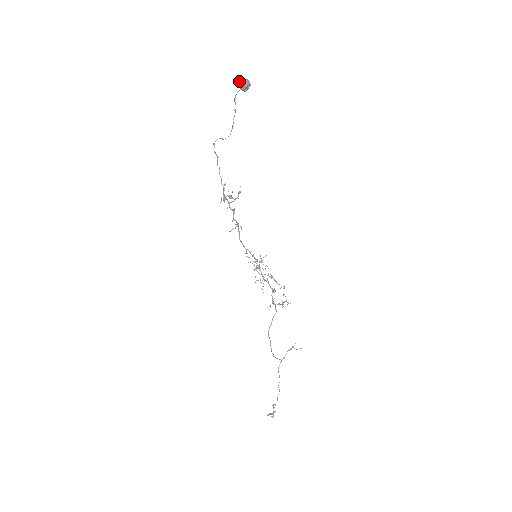
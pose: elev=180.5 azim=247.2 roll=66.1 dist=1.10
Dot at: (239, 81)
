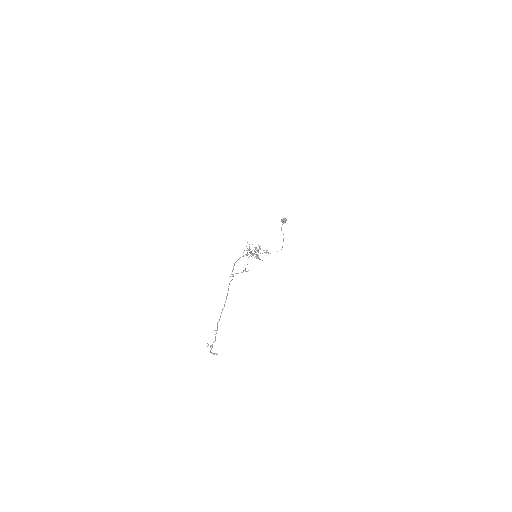
Dot at: (281, 219)
